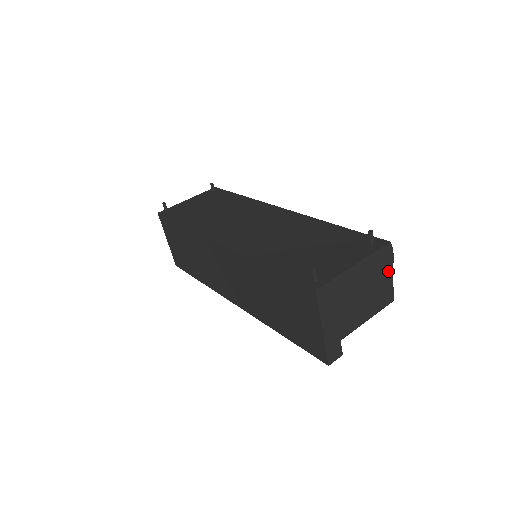
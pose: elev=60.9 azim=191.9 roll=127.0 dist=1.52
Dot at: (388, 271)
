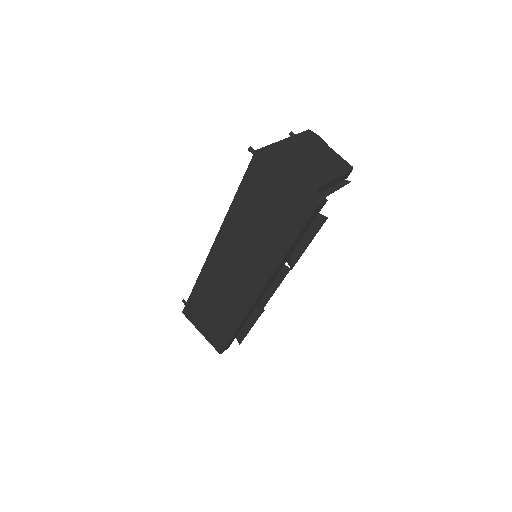
Dot at: (325, 147)
